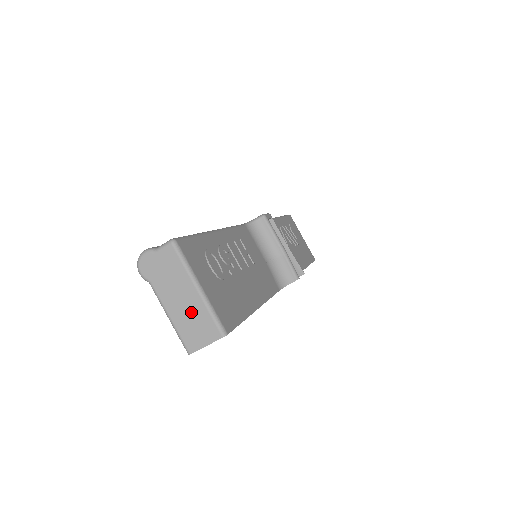
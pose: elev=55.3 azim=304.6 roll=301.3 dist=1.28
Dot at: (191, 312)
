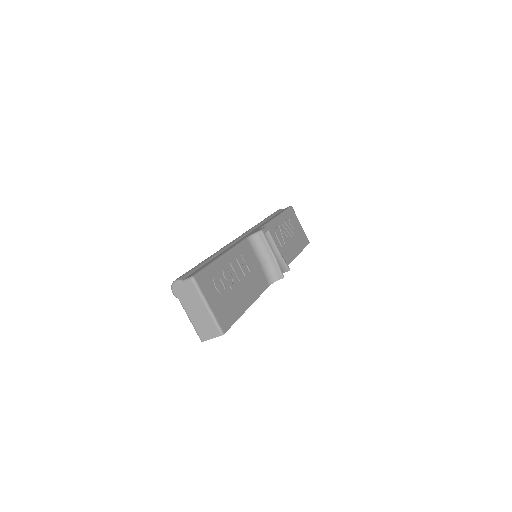
Dot at: (203, 319)
